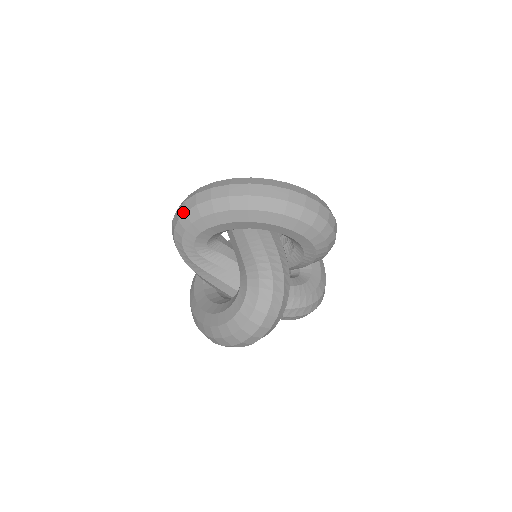
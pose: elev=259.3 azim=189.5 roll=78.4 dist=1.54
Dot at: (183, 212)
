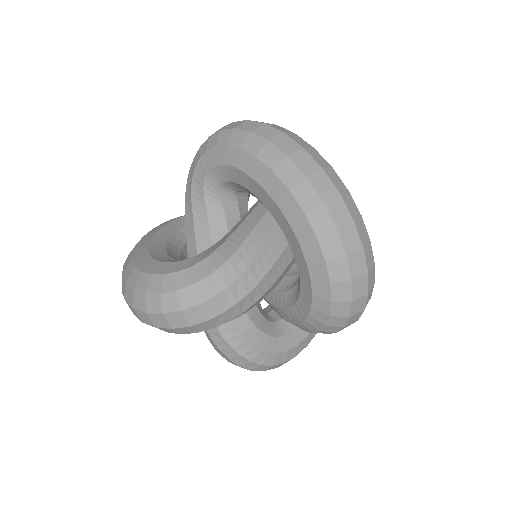
Dot at: (233, 127)
